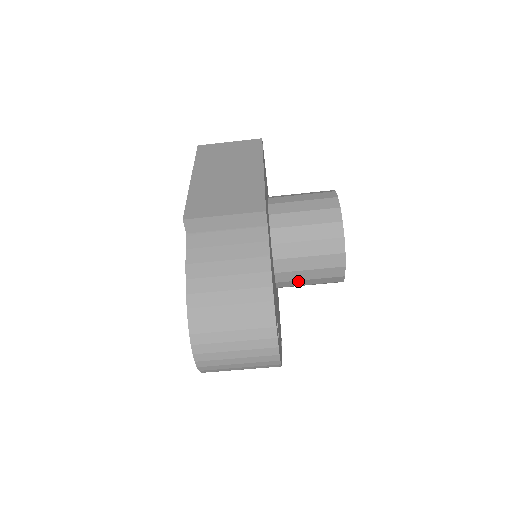
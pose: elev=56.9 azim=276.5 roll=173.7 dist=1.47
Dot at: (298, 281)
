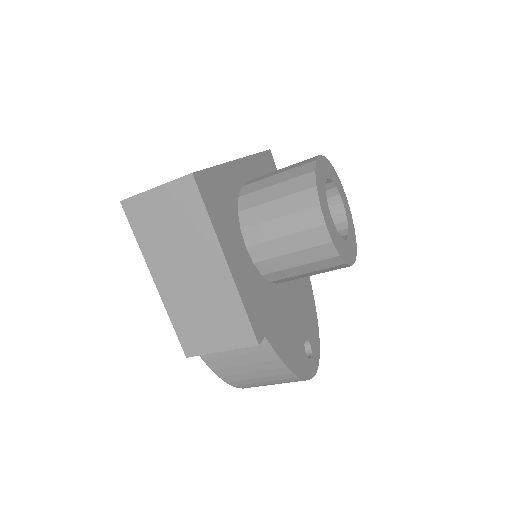
Dot at: occluded
